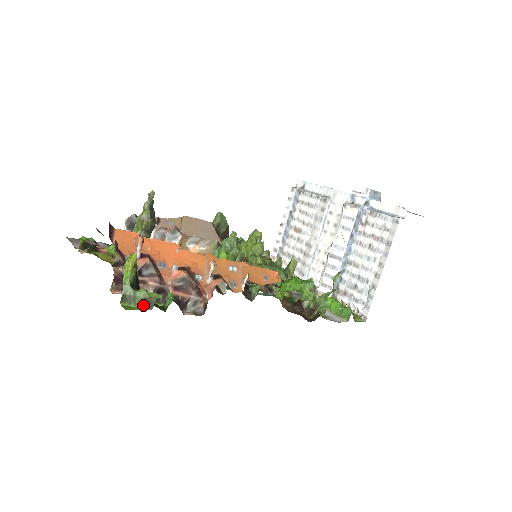
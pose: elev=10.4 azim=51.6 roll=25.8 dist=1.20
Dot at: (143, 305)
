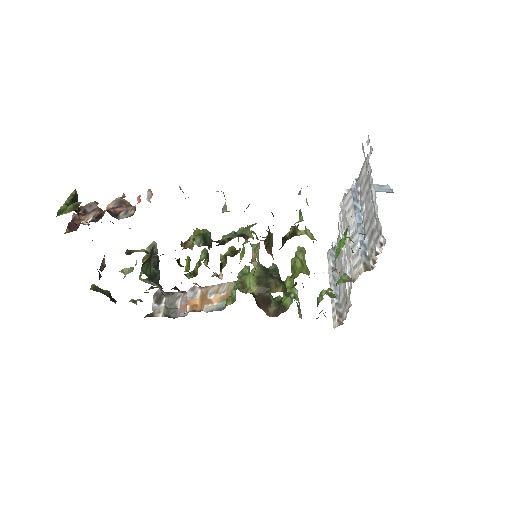
Dot at: (71, 210)
